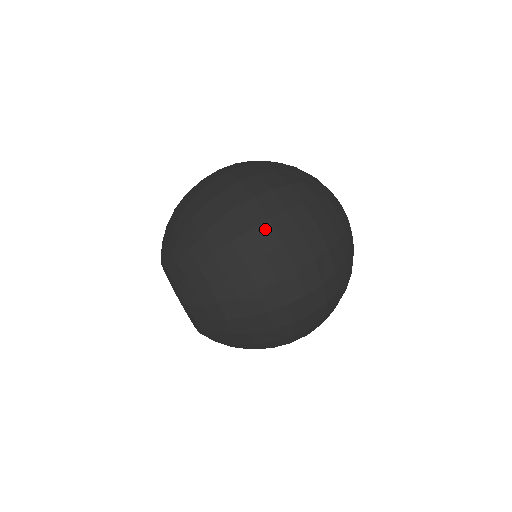
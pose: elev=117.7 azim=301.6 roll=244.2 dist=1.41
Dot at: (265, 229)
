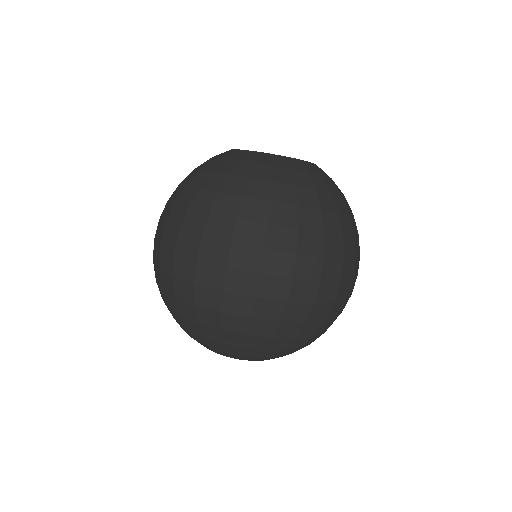
Dot at: (203, 272)
